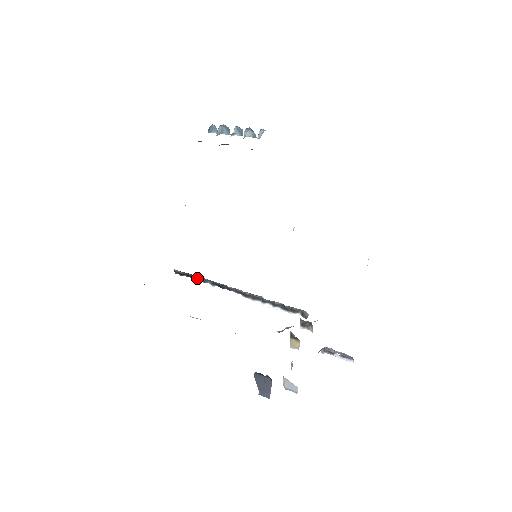
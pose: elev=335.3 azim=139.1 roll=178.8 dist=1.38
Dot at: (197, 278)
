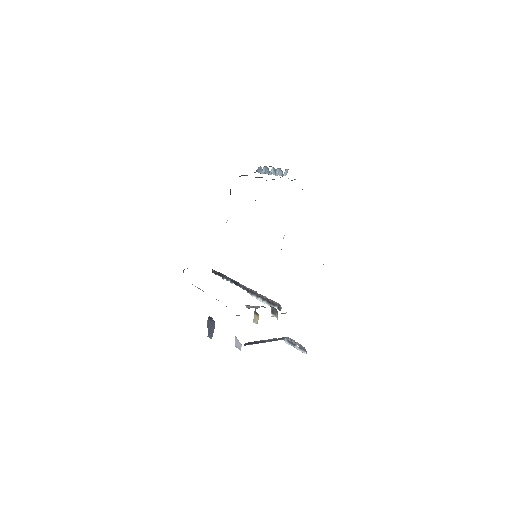
Dot at: (223, 276)
